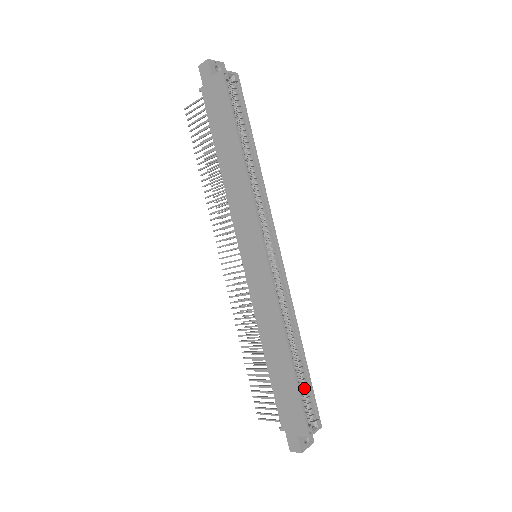
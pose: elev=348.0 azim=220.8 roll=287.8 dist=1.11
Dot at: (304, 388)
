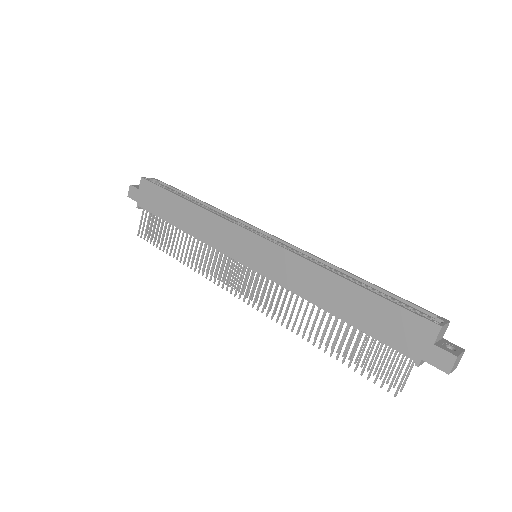
Dot at: occluded
